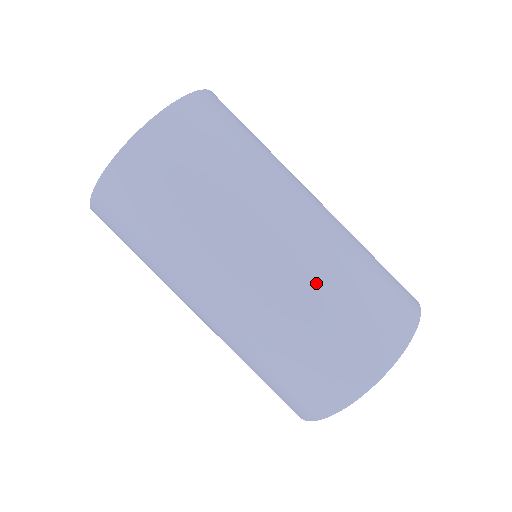
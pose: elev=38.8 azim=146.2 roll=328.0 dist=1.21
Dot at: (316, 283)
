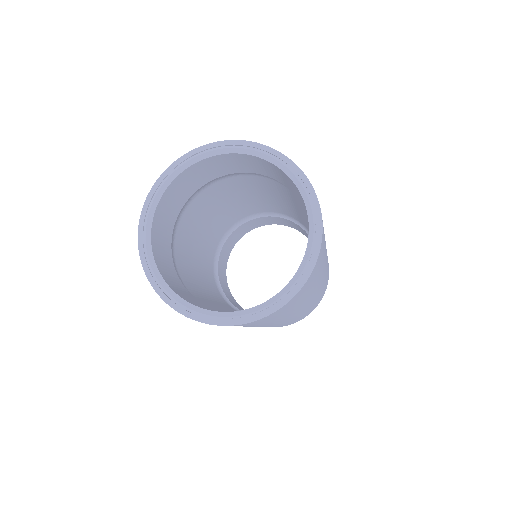
Dot at: occluded
